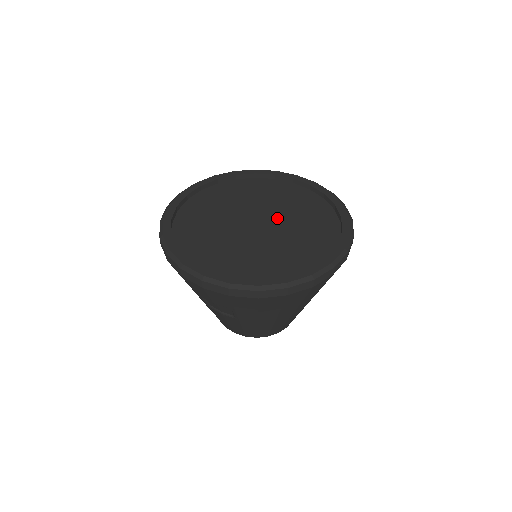
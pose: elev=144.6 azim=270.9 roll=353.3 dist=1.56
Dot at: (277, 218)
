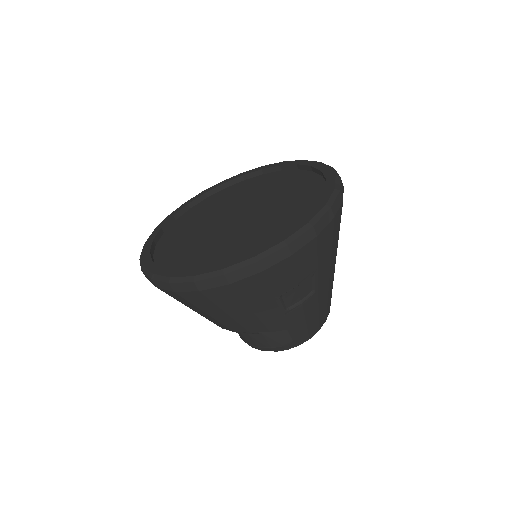
Dot at: (243, 204)
